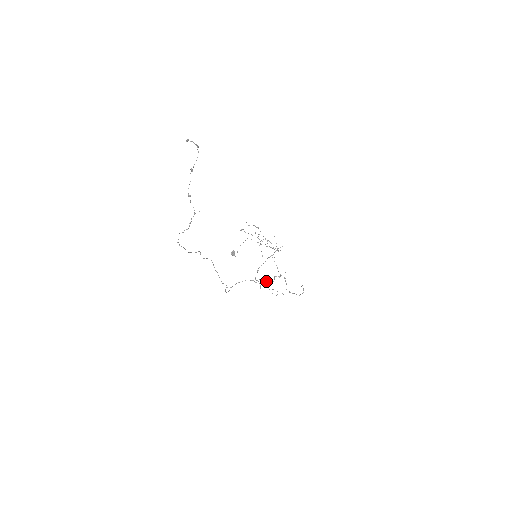
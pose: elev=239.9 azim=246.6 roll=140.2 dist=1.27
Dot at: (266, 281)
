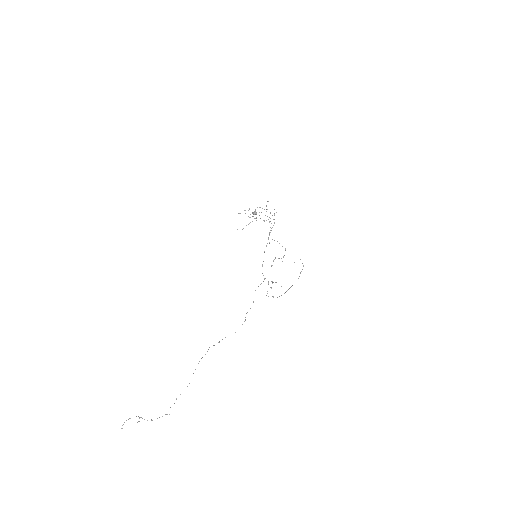
Dot at: occluded
